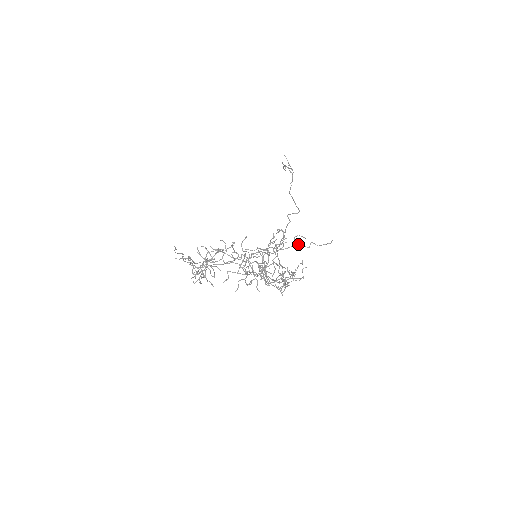
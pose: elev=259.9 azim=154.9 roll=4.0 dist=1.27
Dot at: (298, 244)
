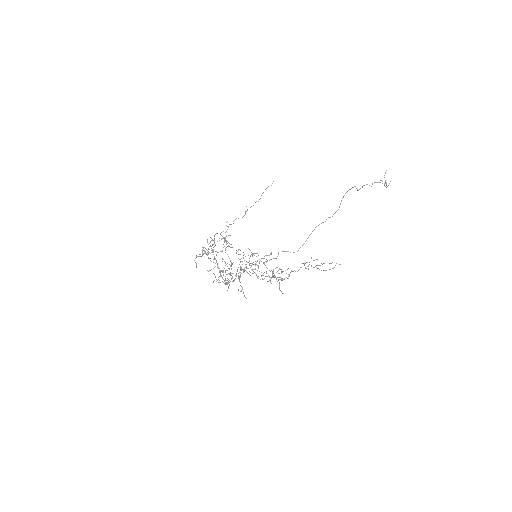
Dot at: (274, 274)
